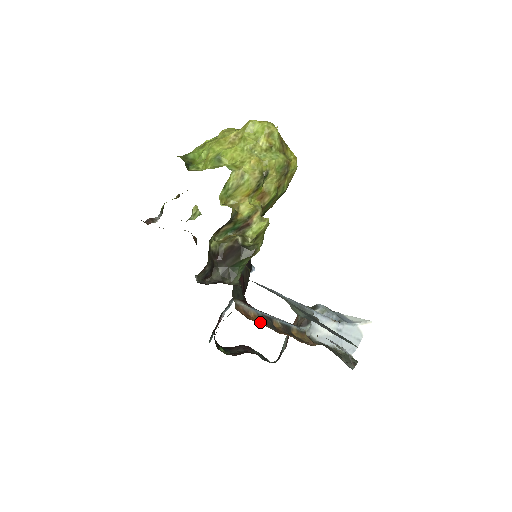
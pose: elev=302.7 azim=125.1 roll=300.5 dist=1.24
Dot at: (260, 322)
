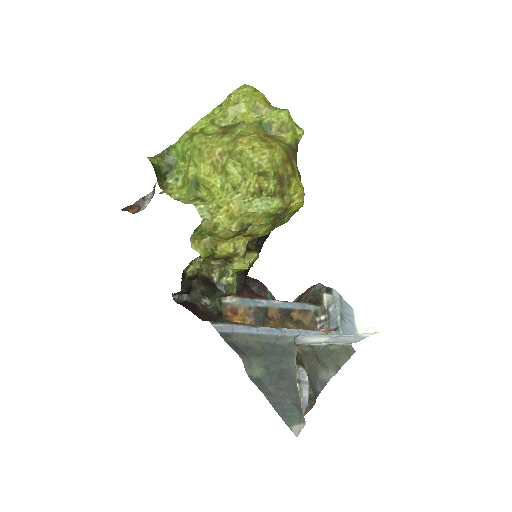
Dot at: (248, 319)
